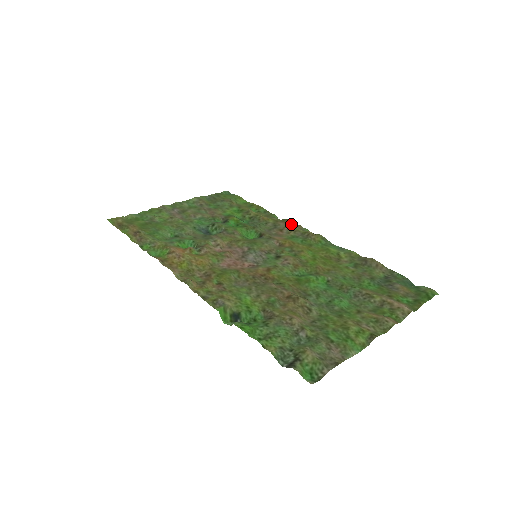
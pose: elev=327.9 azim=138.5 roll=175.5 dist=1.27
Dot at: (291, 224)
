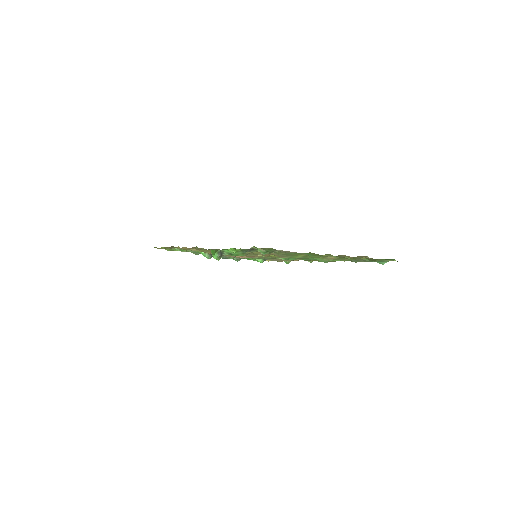
Dot at: (295, 260)
